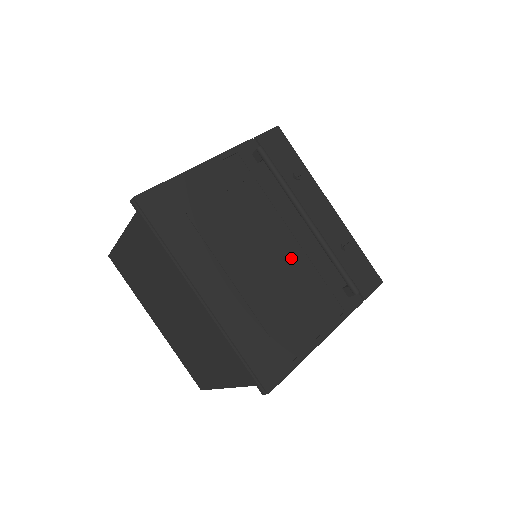
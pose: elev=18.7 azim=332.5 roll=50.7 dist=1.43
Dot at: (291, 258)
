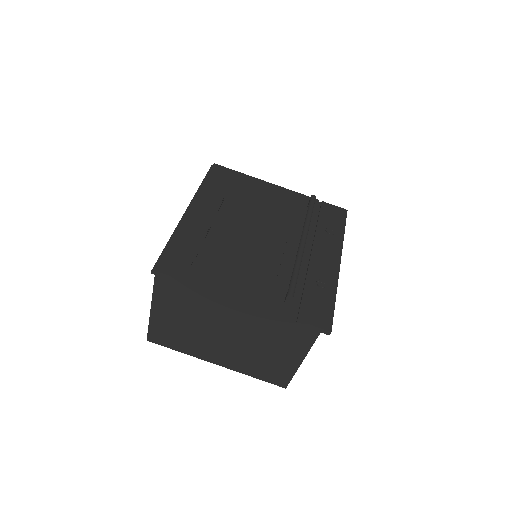
Dot at: (268, 250)
